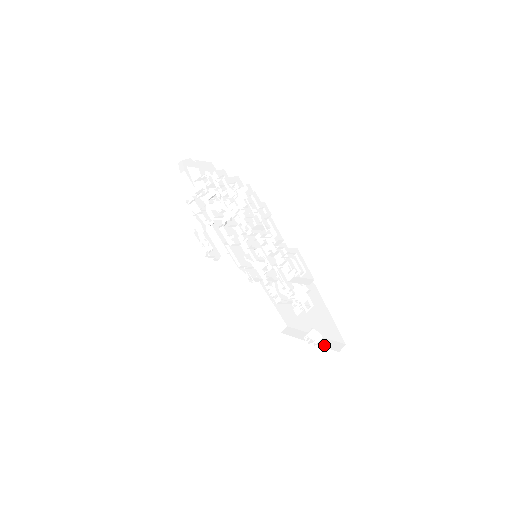
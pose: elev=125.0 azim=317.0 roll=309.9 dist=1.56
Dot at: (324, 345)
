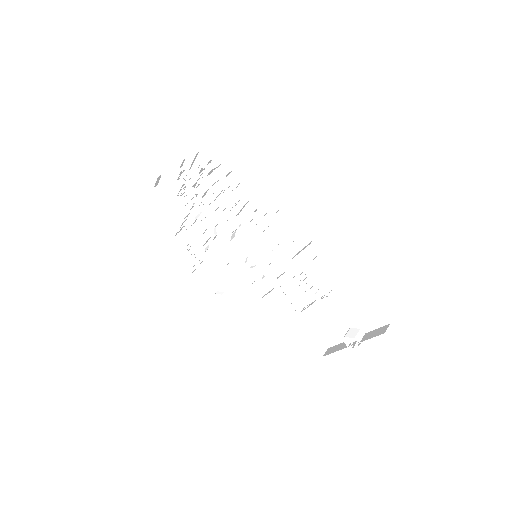
Dot at: (367, 338)
